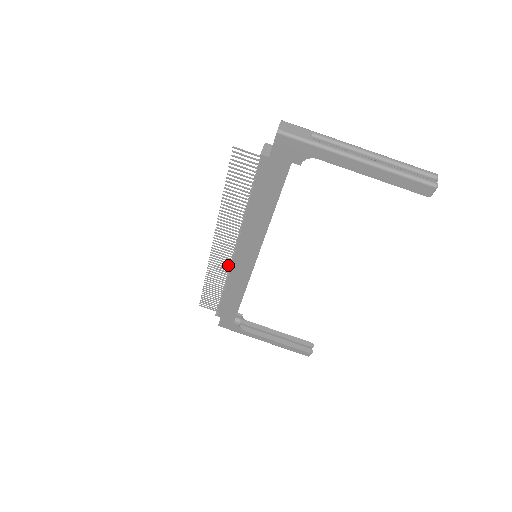
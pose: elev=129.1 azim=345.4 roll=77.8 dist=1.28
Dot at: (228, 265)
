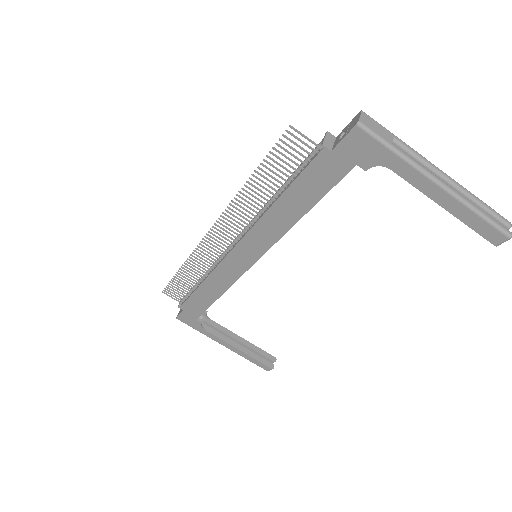
Dot at: (218, 258)
